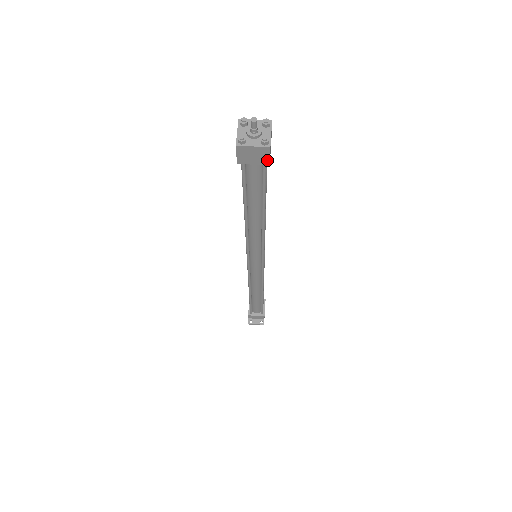
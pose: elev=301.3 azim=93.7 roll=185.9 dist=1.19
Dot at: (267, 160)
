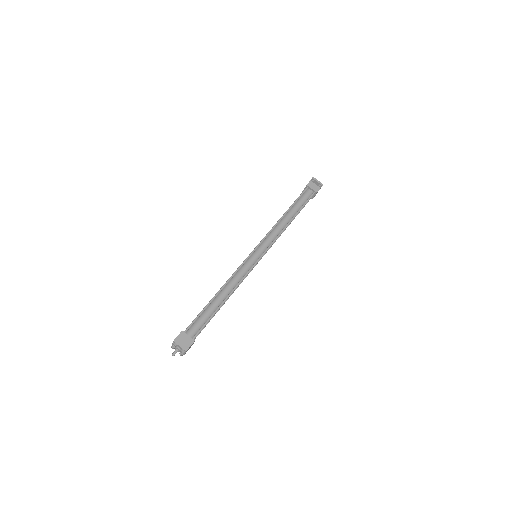
Dot at: occluded
